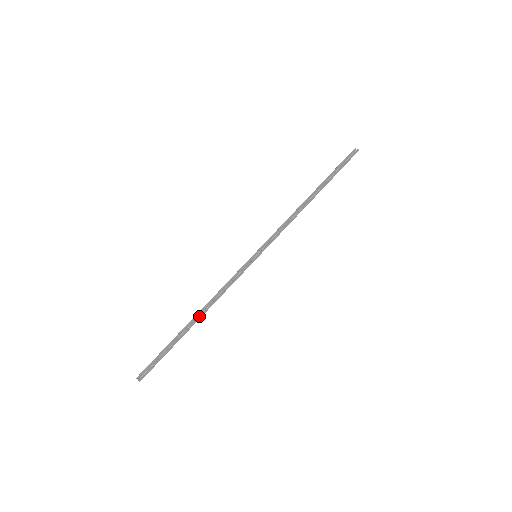
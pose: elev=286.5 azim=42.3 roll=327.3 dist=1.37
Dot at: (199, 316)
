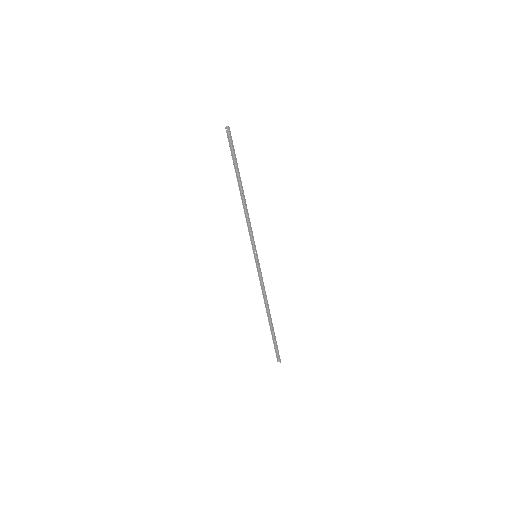
Dot at: (269, 313)
